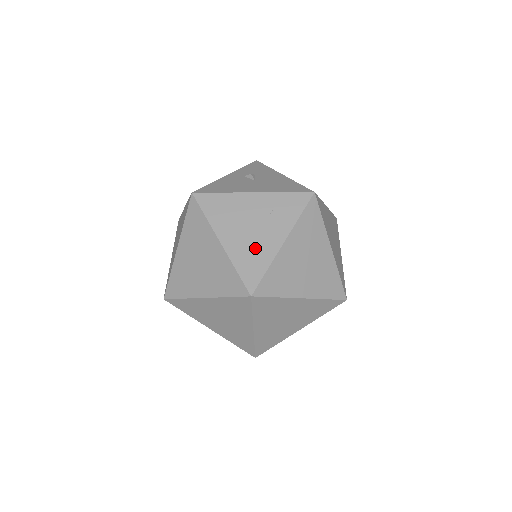
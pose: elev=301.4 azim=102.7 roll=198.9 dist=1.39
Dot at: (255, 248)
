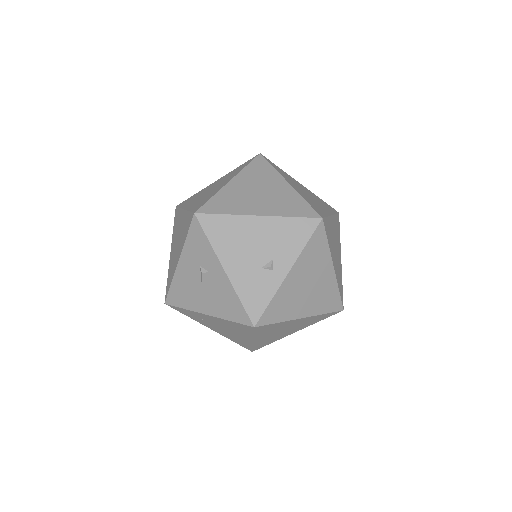
Dot at: occluded
